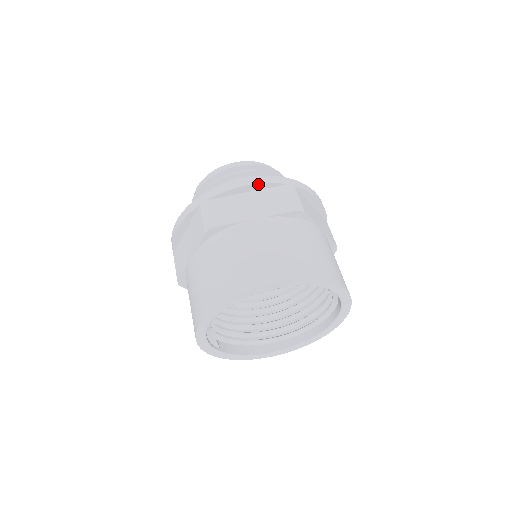
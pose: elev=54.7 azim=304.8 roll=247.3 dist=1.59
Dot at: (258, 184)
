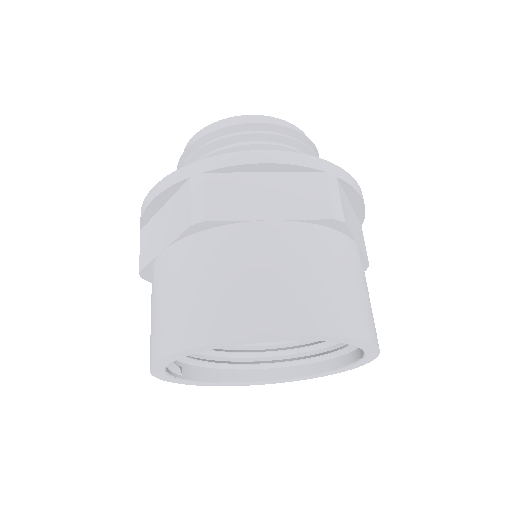
Dot at: (285, 164)
